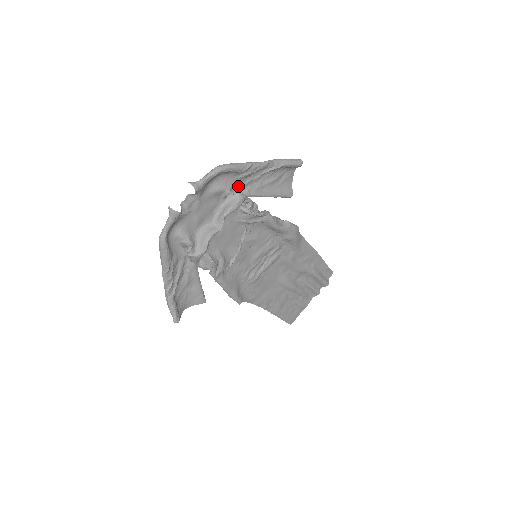
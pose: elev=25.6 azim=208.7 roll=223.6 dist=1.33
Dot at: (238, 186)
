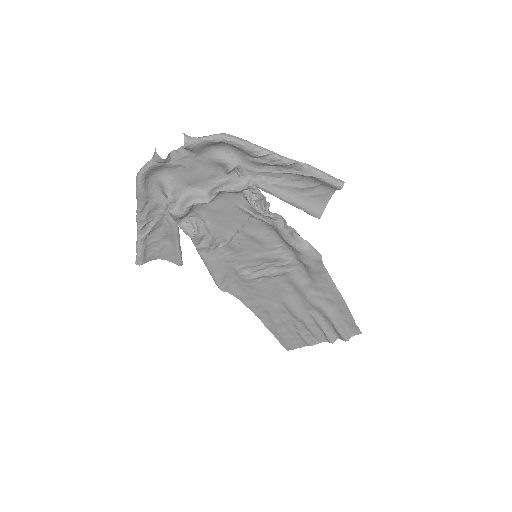
Dot at: (248, 169)
